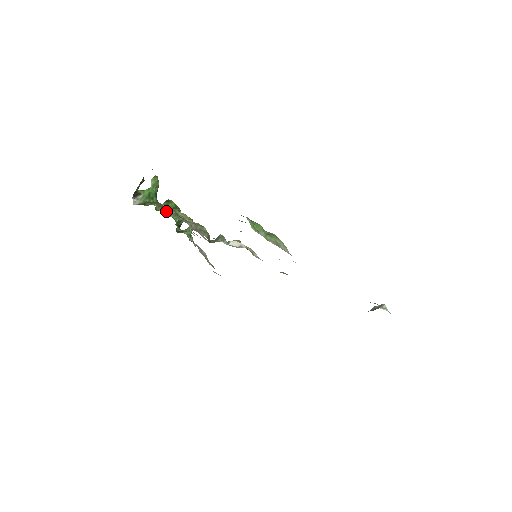
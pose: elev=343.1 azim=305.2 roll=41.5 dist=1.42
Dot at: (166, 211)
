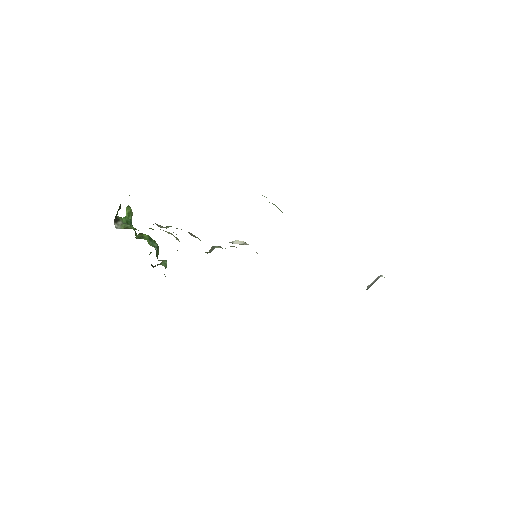
Dot at: (158, 225)
